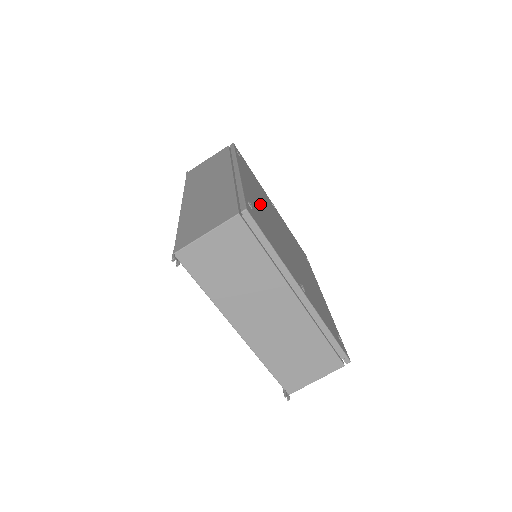
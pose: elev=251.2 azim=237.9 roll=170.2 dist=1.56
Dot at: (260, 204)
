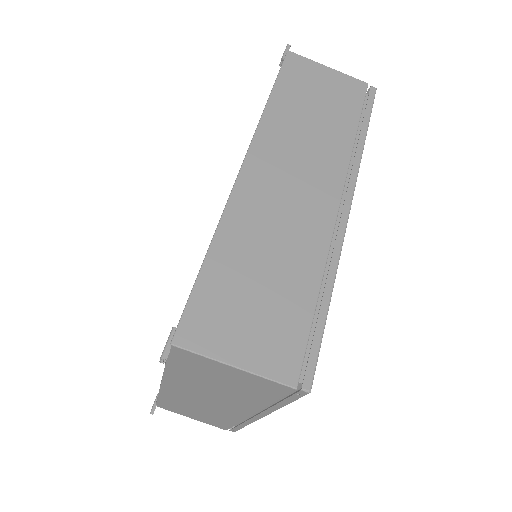
Dot at: occluded
